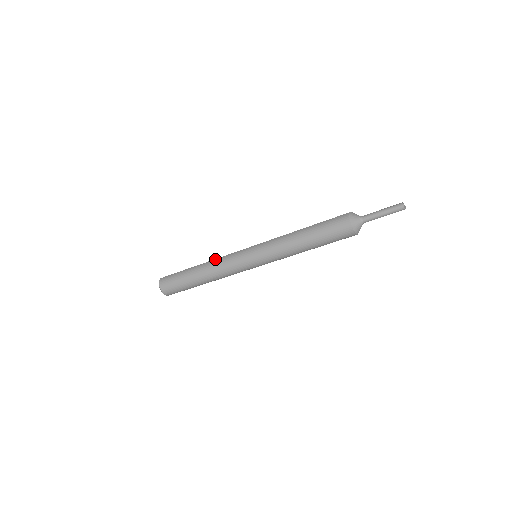
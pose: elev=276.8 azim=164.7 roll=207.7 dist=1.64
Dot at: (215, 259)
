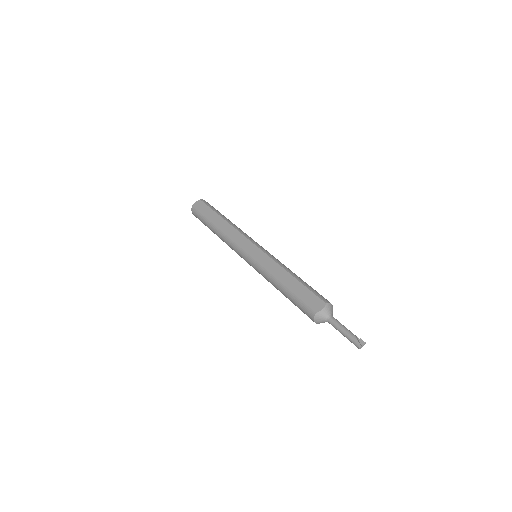
Dot at: (225, 235)
